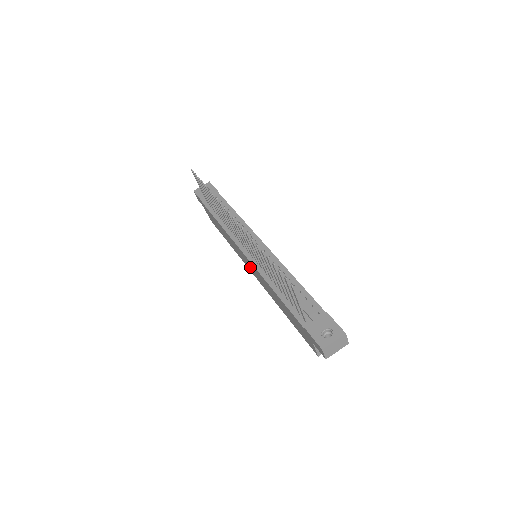
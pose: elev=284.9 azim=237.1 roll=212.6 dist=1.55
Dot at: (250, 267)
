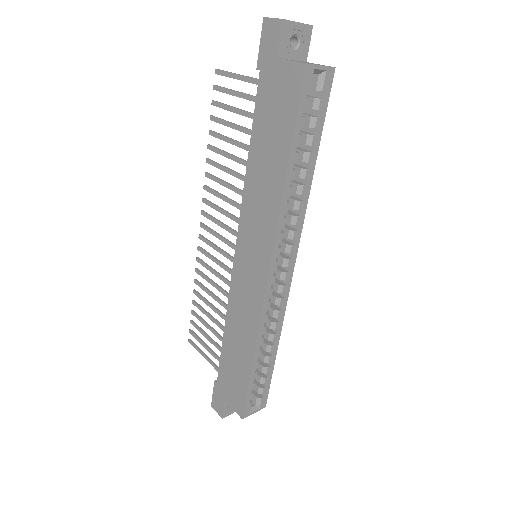
Dot at: (253, 266)
